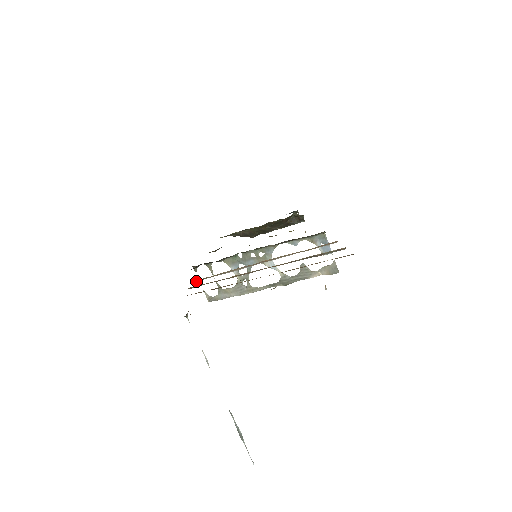
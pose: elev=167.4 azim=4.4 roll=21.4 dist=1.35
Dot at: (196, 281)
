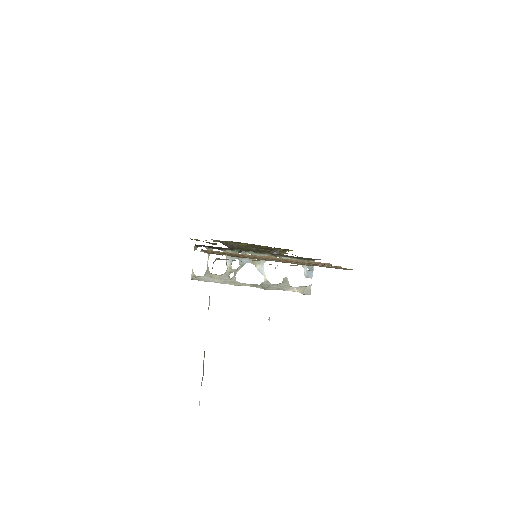
Dot at: occluded
